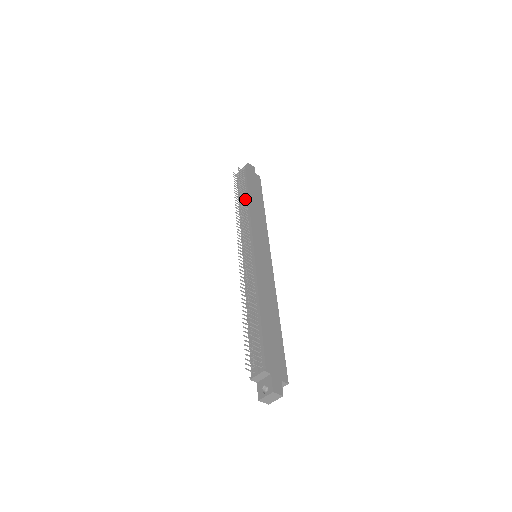
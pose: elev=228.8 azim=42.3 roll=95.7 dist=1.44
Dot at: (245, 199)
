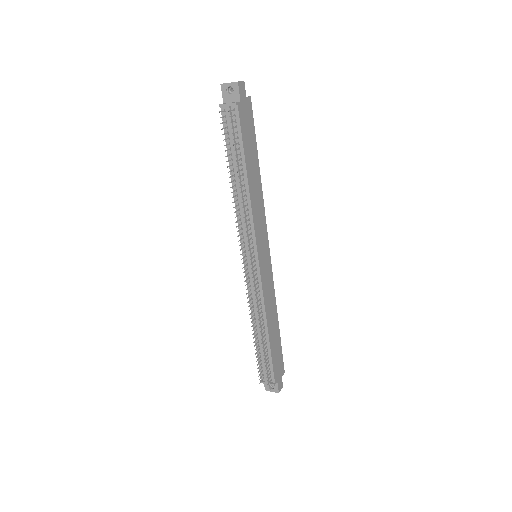
Dot at: (241, 174)
